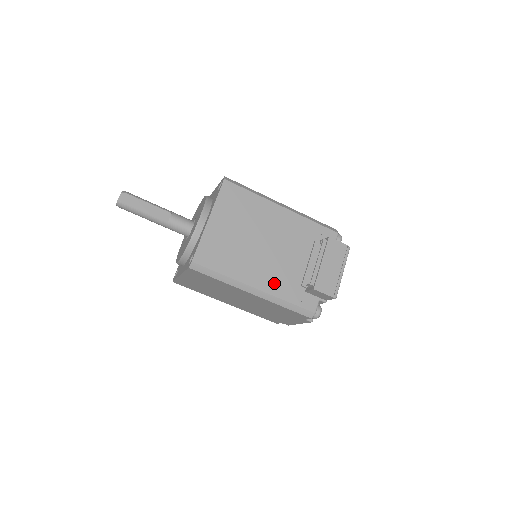
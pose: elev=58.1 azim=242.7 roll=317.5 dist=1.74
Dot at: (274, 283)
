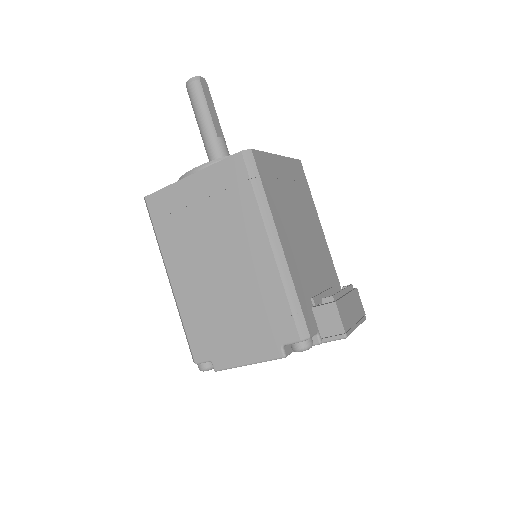
Dot at: (294, 262)
